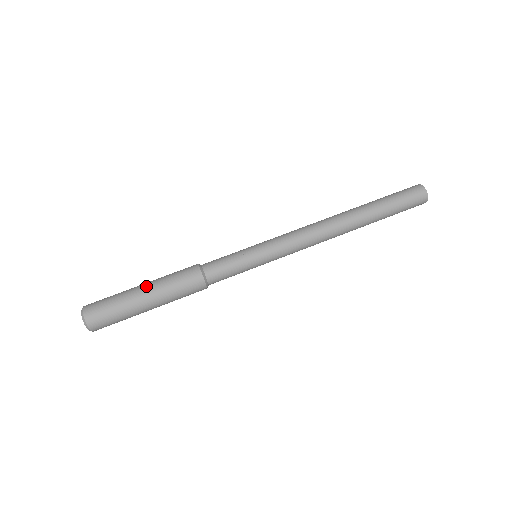
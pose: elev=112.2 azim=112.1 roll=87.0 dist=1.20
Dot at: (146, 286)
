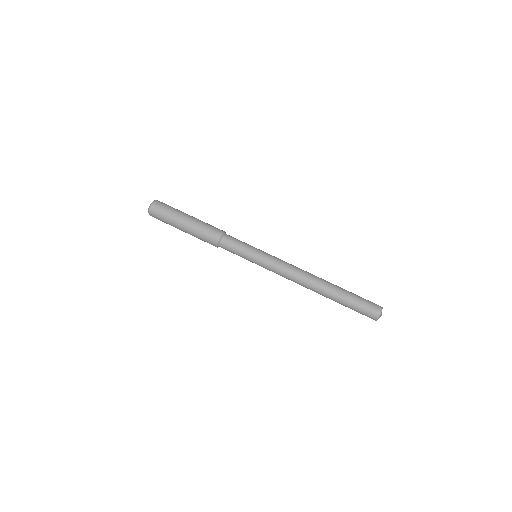
Dot at: (193, 217)
